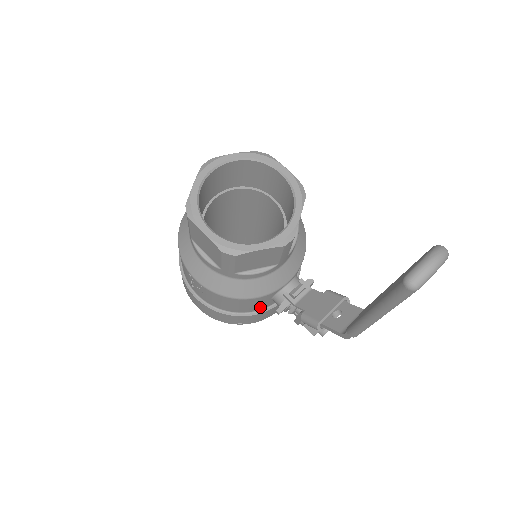
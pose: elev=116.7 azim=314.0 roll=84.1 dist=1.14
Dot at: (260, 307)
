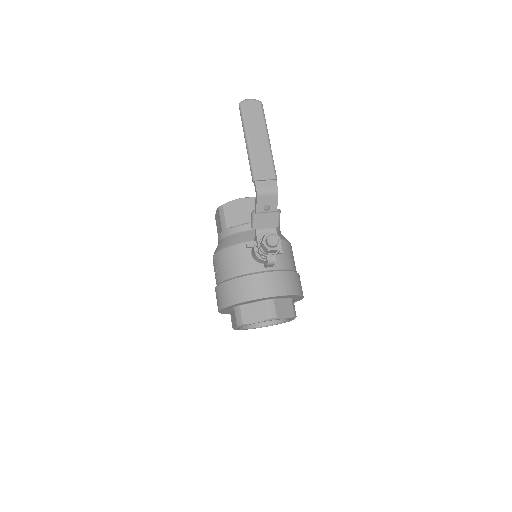
Dot at: (246, 268)
